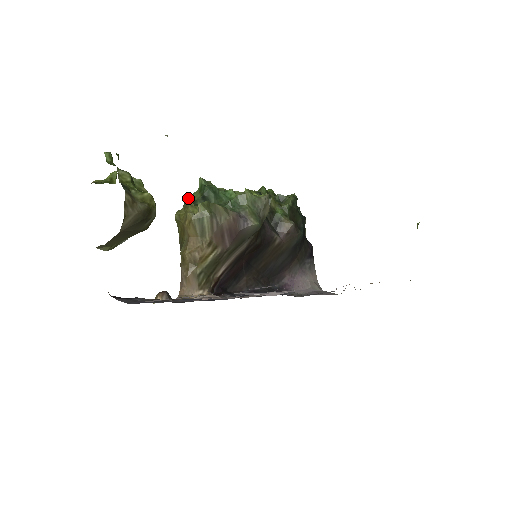
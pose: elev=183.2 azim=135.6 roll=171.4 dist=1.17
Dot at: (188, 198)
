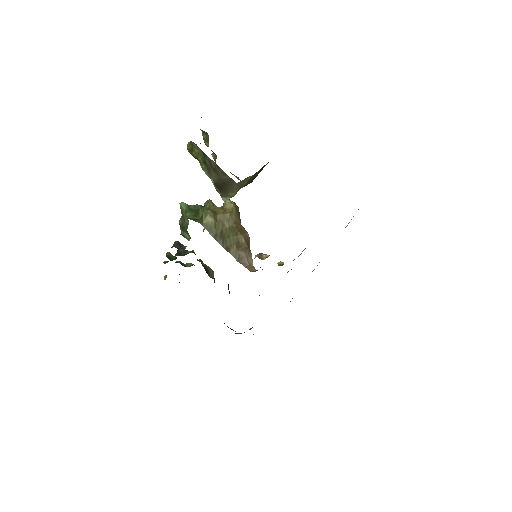
Dot at: occluded
